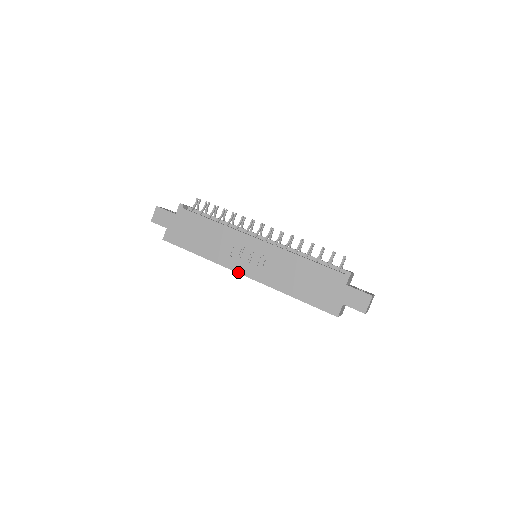
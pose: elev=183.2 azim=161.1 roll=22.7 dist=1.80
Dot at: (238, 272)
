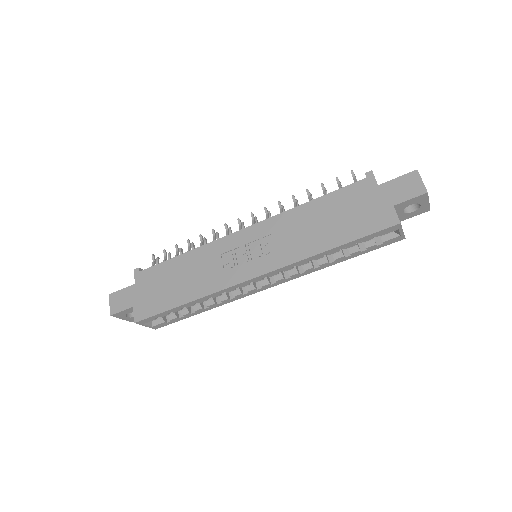
Dot at: (245, 280)
